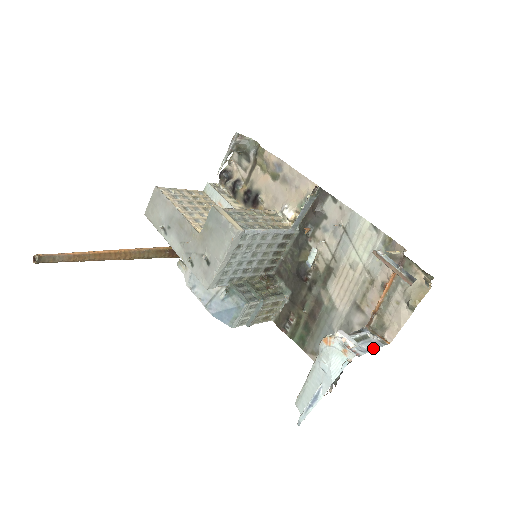
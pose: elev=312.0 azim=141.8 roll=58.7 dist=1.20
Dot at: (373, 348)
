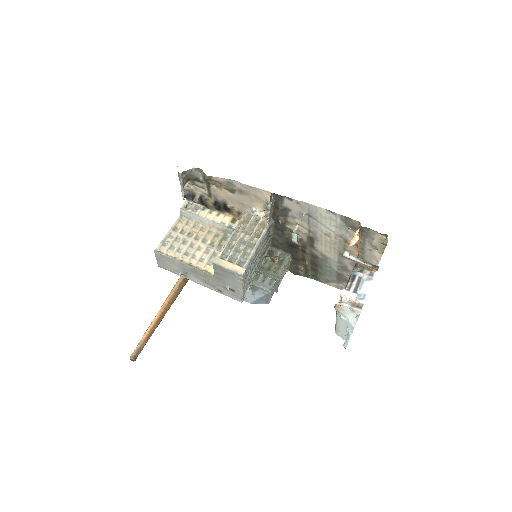
Dot at: (368, 288)
